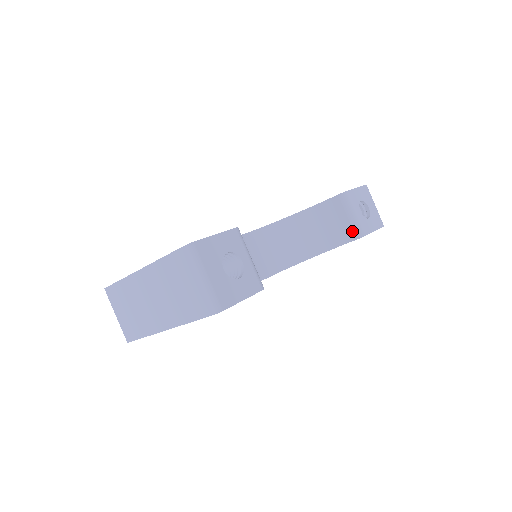
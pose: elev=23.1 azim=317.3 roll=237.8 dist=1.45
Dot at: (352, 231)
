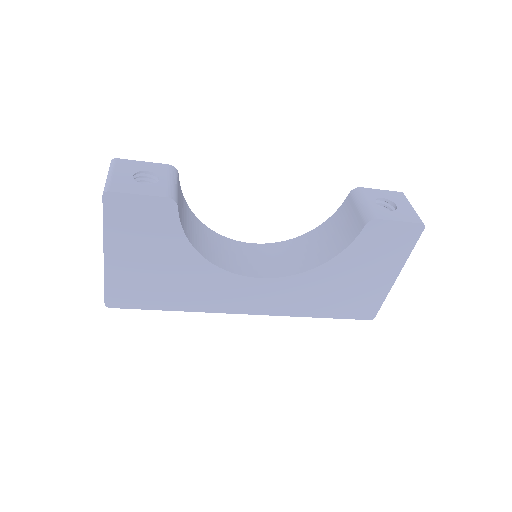
Dot at: (361, 219)
